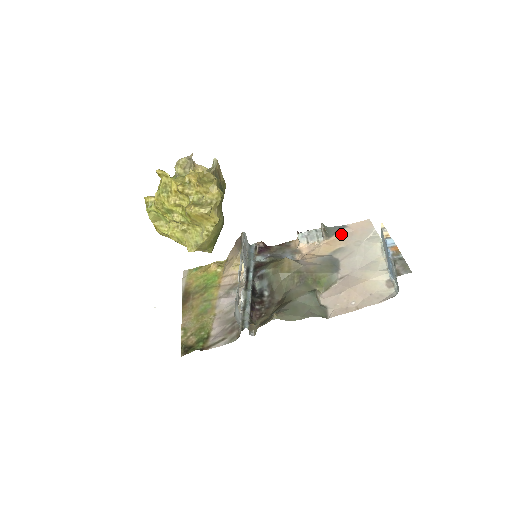
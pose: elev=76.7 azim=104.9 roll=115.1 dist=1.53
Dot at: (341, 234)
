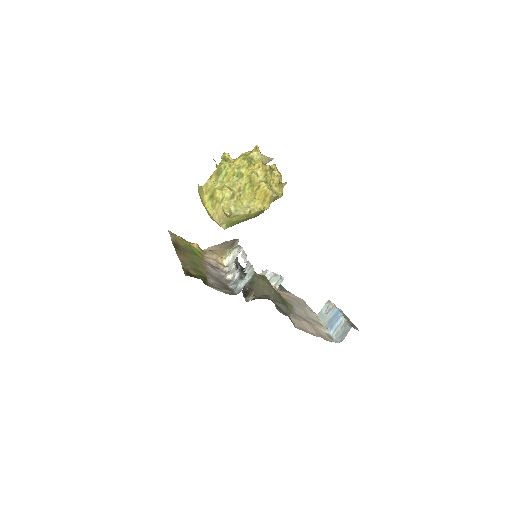
Dot at: (288, 294)
